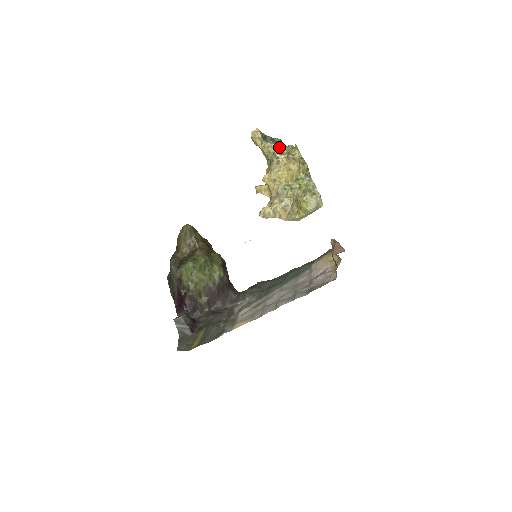
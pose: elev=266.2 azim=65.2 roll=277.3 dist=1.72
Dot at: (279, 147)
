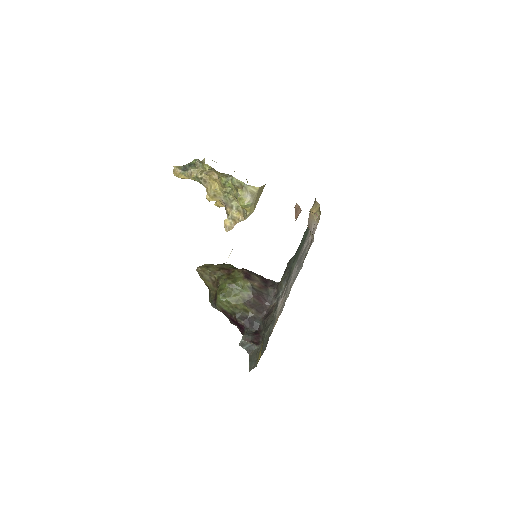
Dot at: (198, 167)
